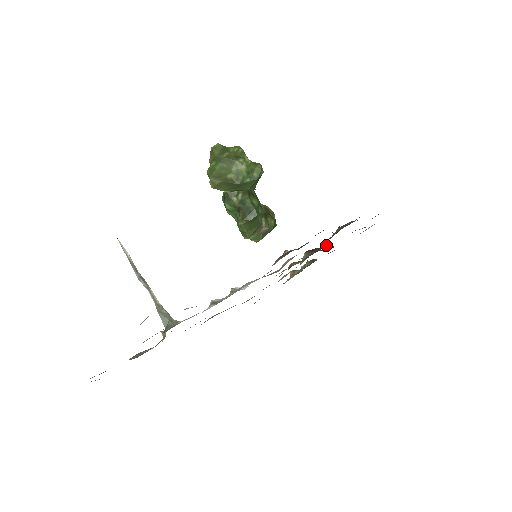
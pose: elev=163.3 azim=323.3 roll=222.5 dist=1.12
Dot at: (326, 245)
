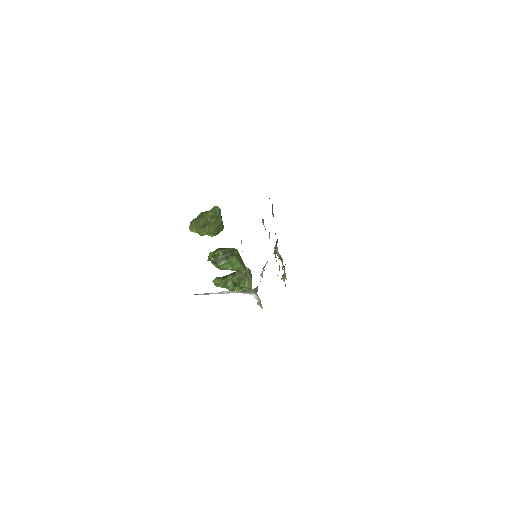
Dot at: occluded
